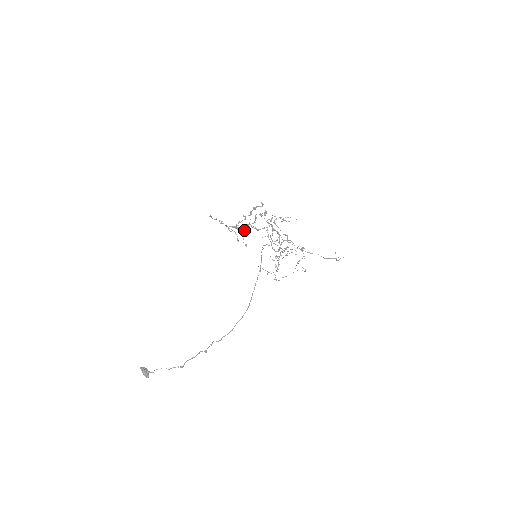
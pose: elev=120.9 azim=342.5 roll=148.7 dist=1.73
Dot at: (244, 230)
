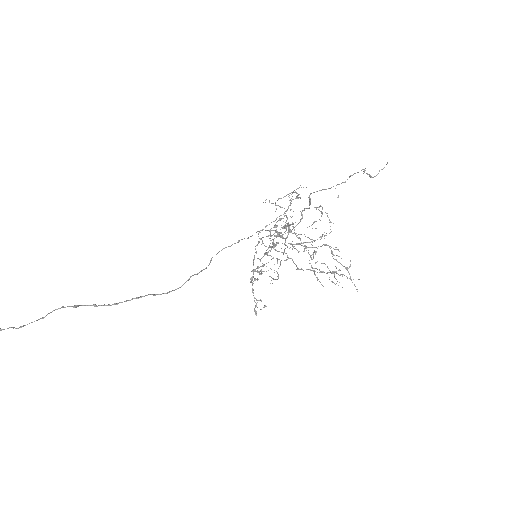
Dot at: occluded
